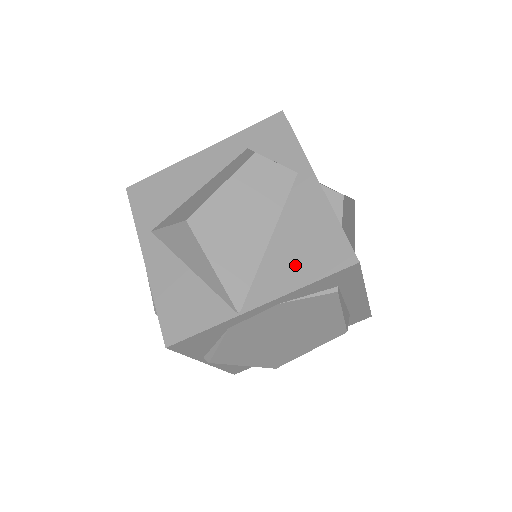
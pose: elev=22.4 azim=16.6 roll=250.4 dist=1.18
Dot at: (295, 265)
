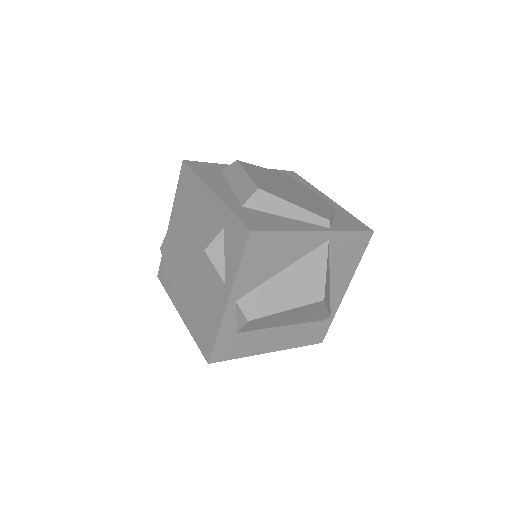
Dot at: (195, 323)
